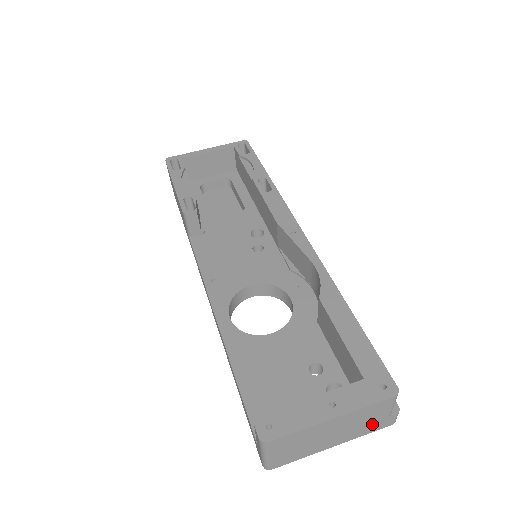
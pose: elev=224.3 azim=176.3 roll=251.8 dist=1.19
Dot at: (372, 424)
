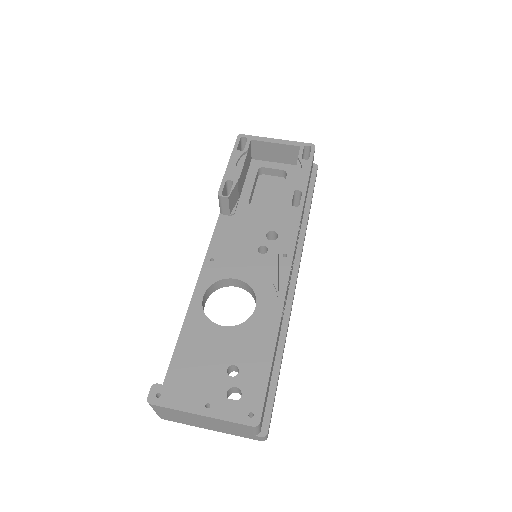
Dot at: (241, 433)
